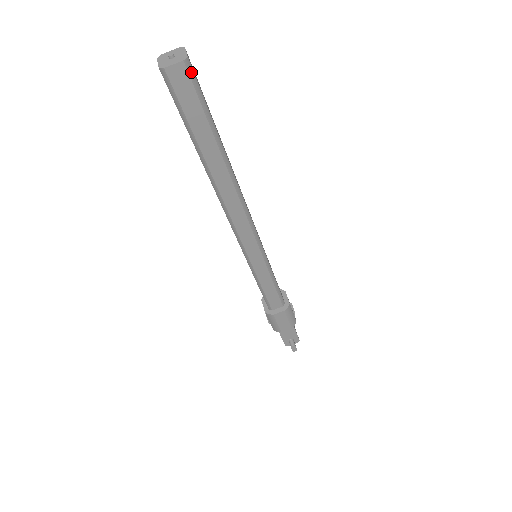
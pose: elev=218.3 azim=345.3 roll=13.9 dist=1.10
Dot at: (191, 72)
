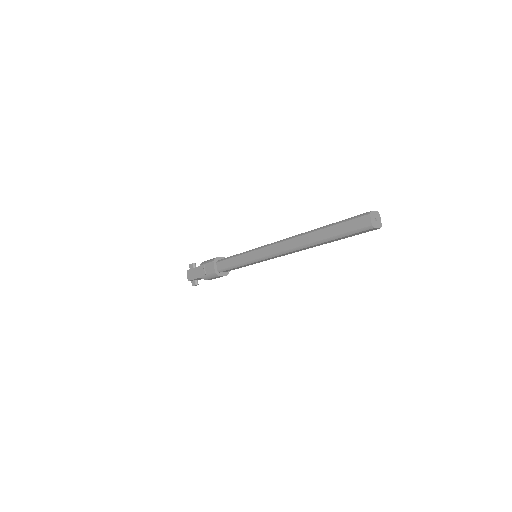
Dot at: (375, 229)
